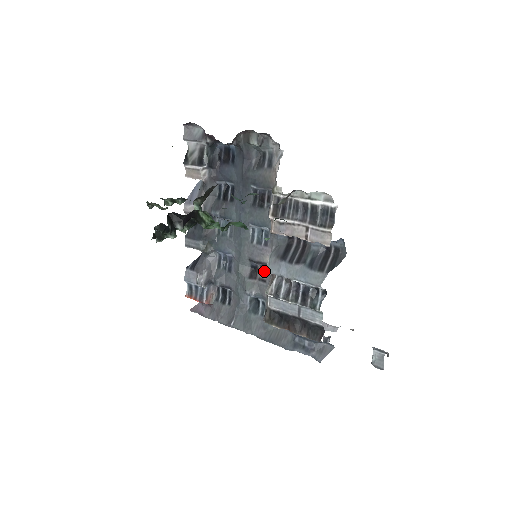
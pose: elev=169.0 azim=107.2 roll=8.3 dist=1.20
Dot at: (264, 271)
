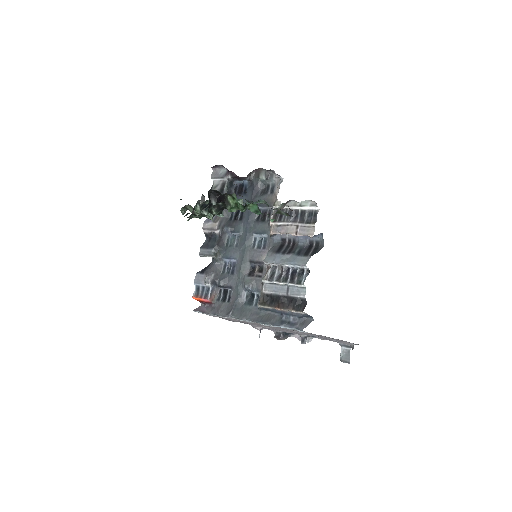
Dot at: (261, 269)
